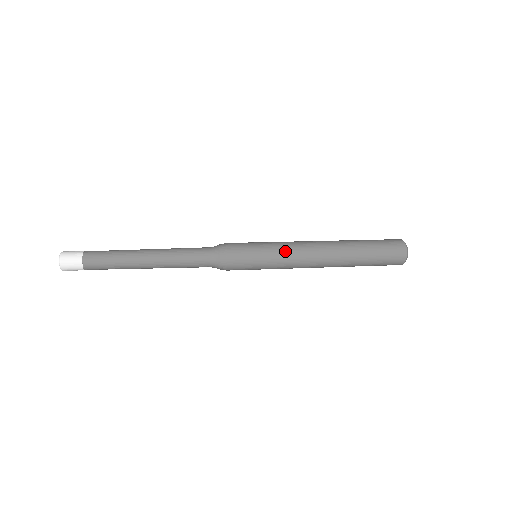
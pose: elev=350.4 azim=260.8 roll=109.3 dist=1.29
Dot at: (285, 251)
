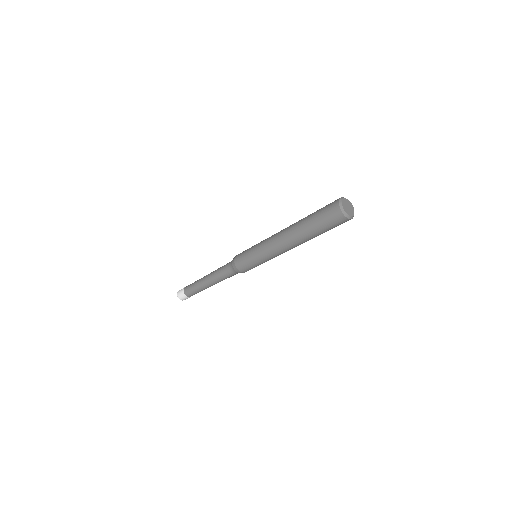
Dot at: occluded
